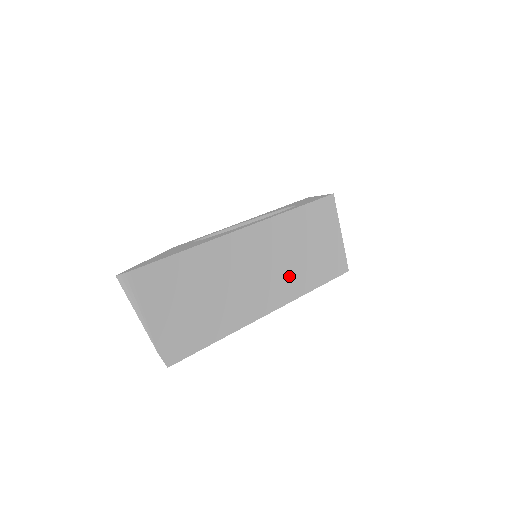
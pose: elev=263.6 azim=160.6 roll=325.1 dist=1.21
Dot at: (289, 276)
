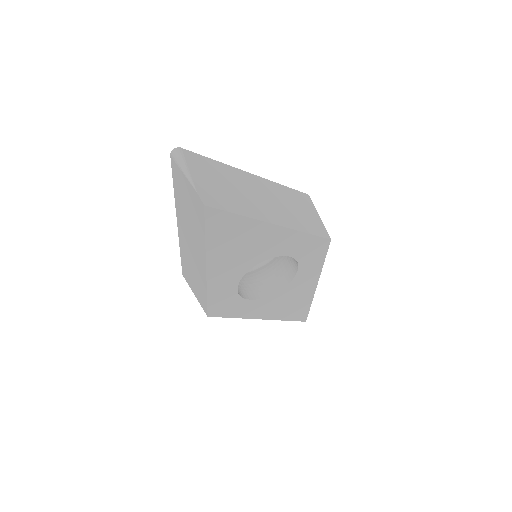
Dot at: (287, 215)
